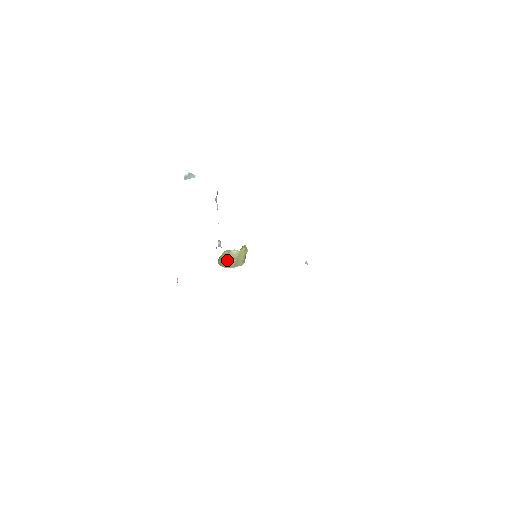
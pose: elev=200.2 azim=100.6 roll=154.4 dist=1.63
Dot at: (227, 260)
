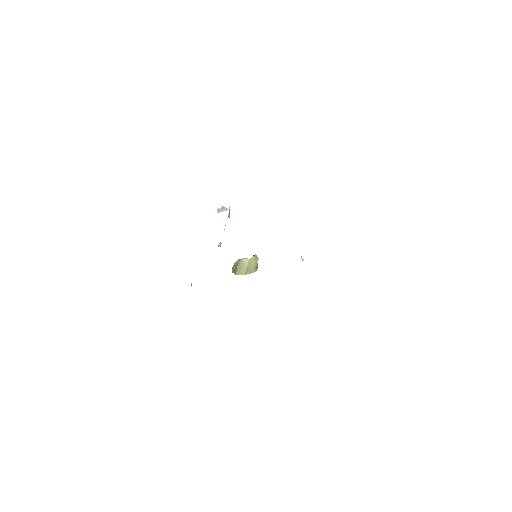
Dot at: (239, 268)
